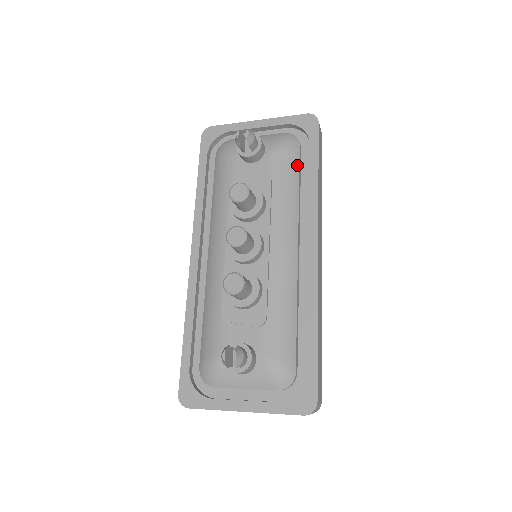
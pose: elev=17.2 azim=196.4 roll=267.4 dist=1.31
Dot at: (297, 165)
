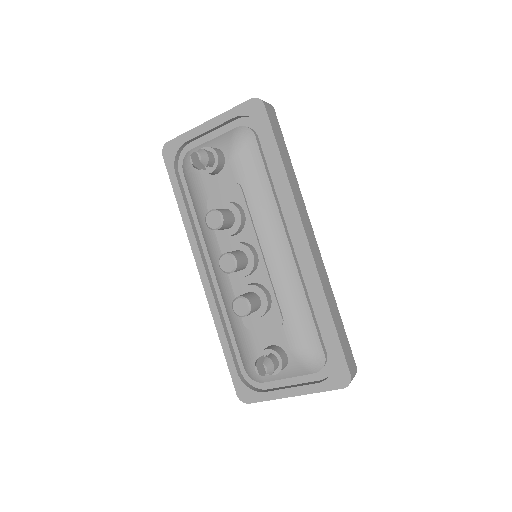
Dot at: (260, 159)
